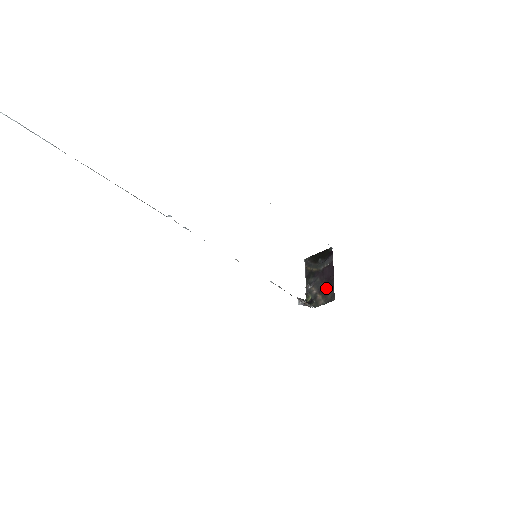
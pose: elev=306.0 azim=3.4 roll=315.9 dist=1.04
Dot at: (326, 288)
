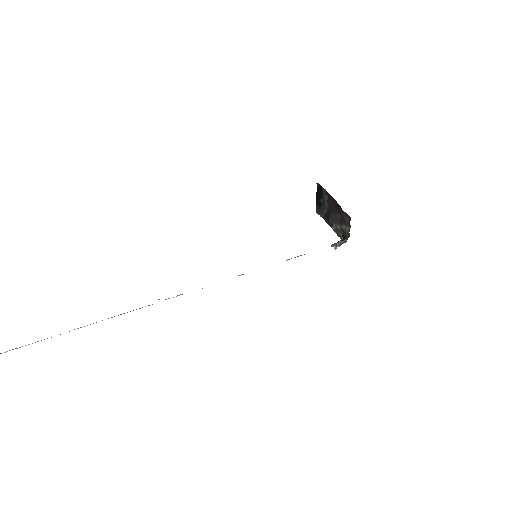
Dot at: (340, 216)
